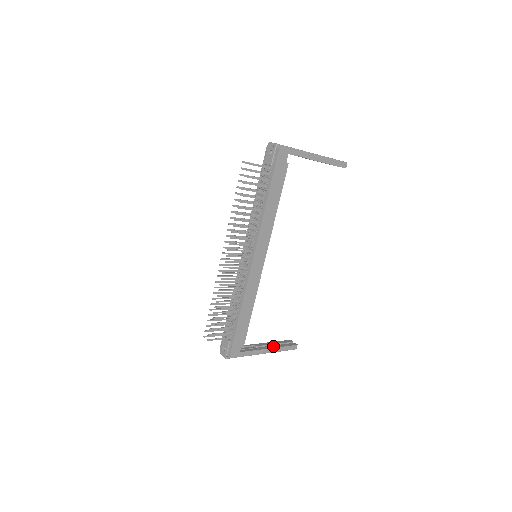
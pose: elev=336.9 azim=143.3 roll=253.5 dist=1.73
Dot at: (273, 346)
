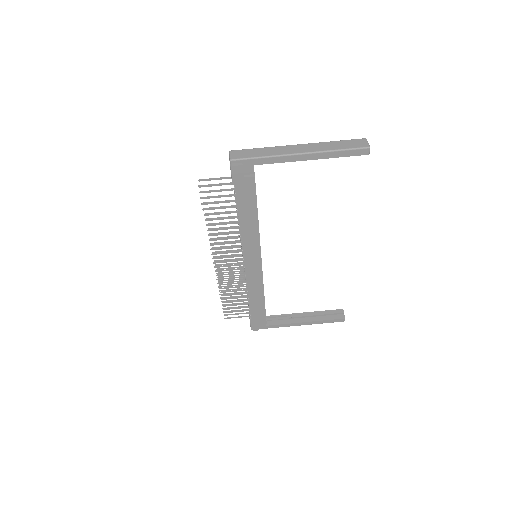
Dot at: (311, 319)
